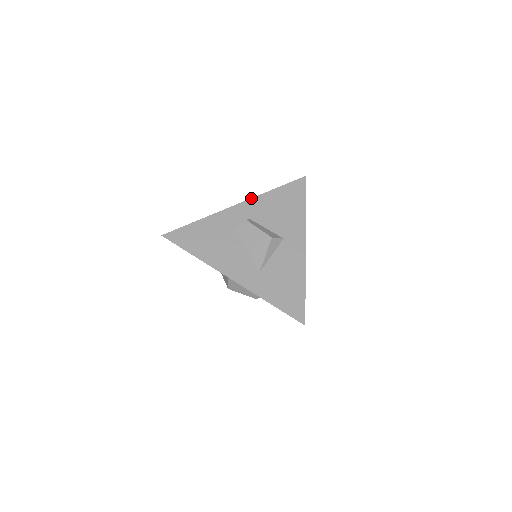
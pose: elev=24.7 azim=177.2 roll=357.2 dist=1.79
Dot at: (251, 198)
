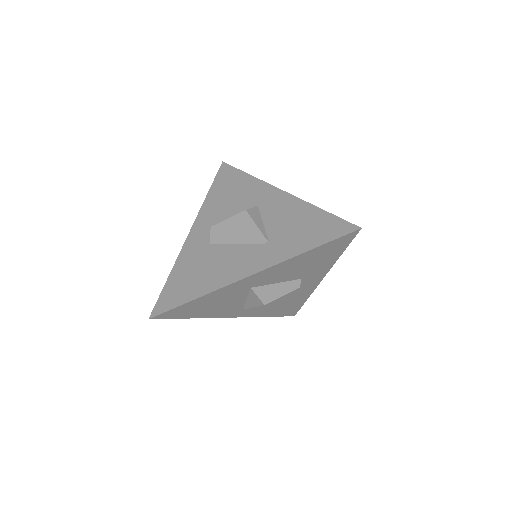
Dot at: (197, 215)
